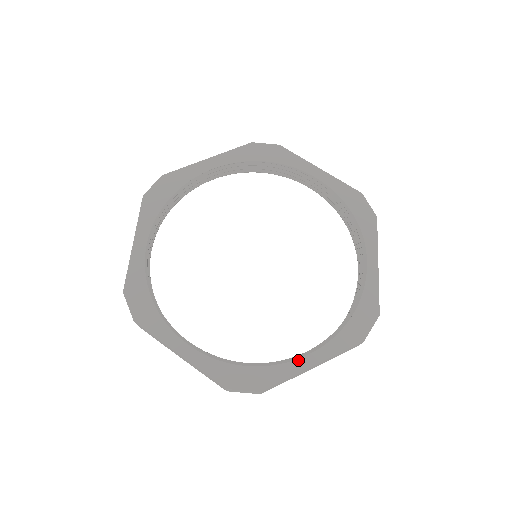
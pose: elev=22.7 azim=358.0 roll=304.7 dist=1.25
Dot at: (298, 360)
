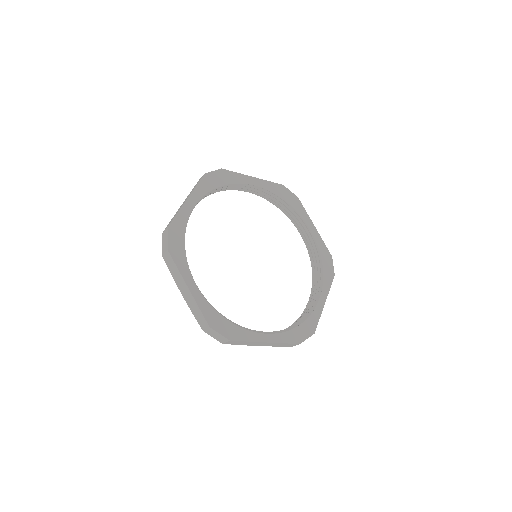
Dot at: (259, 334)
